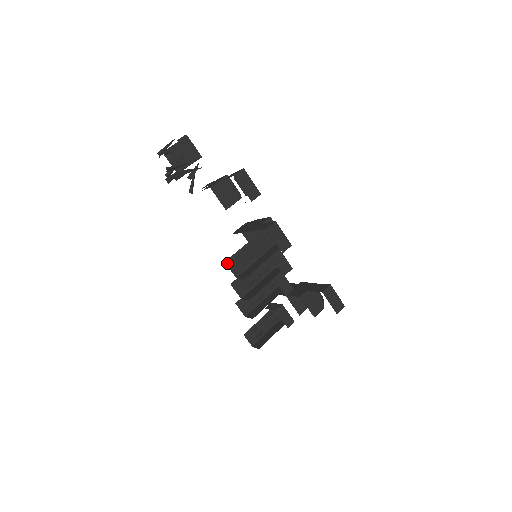
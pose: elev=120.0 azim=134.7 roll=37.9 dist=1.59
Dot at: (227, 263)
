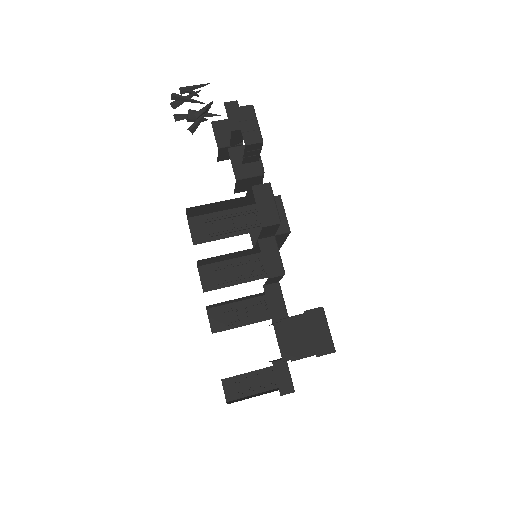
Dot at: (190, 221)
